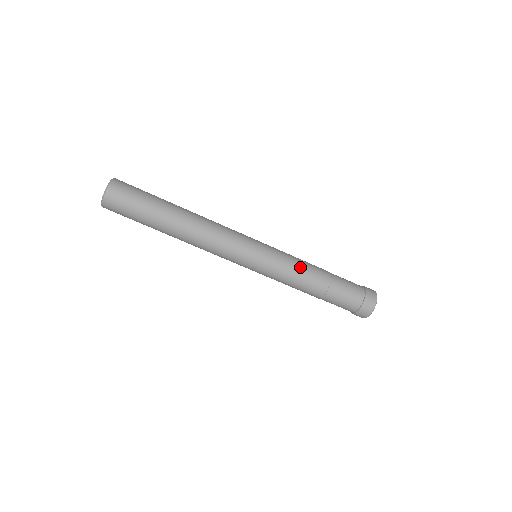
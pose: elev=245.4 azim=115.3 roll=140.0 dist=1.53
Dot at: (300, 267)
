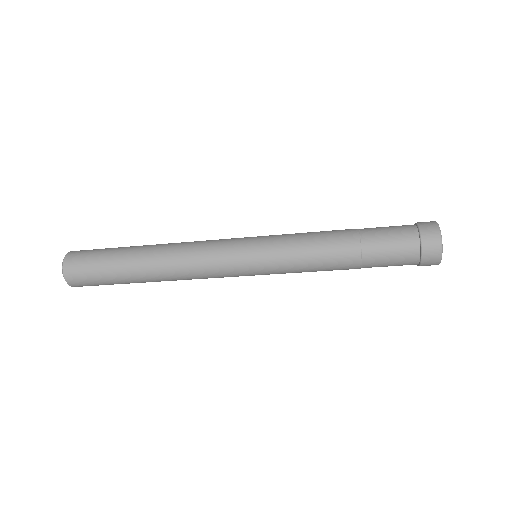
Dot at: (310, 242)
